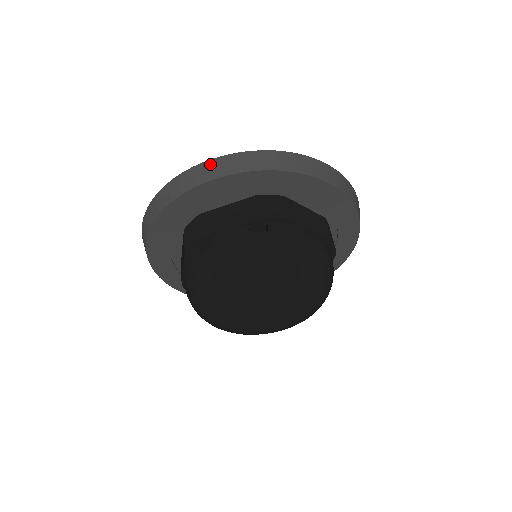
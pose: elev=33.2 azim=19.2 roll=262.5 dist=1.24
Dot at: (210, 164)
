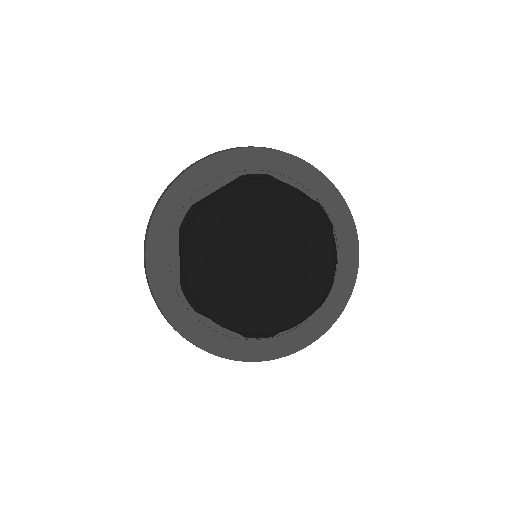
Dot at: (197, 161)
